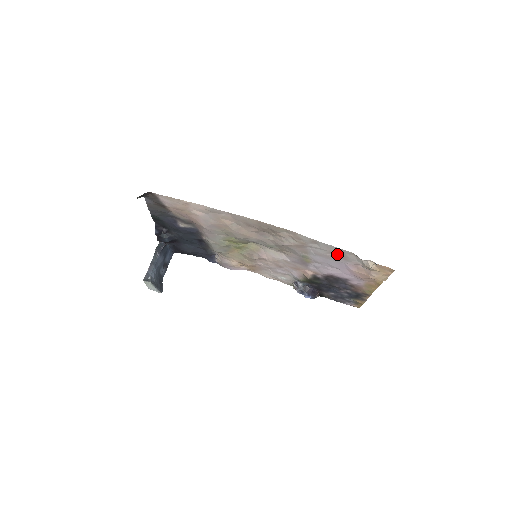
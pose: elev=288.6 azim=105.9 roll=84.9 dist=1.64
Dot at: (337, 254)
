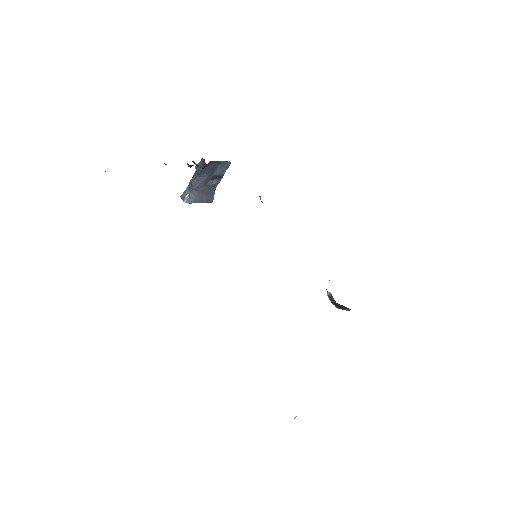
Dot at: occluded
